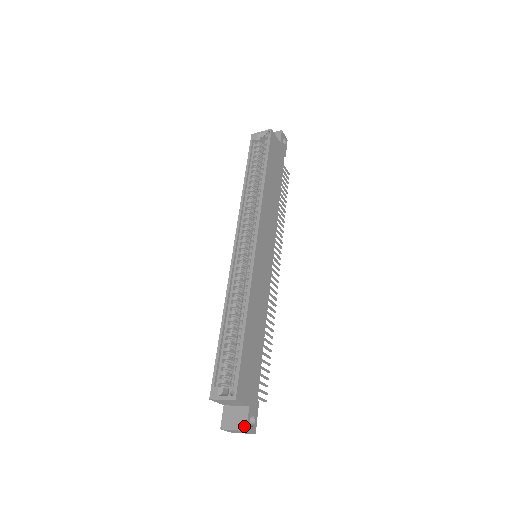
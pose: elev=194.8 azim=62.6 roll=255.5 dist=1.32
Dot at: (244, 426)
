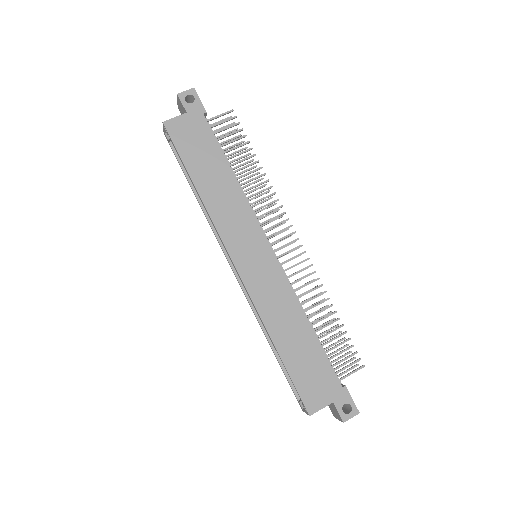
Dot at: (340, 419)
